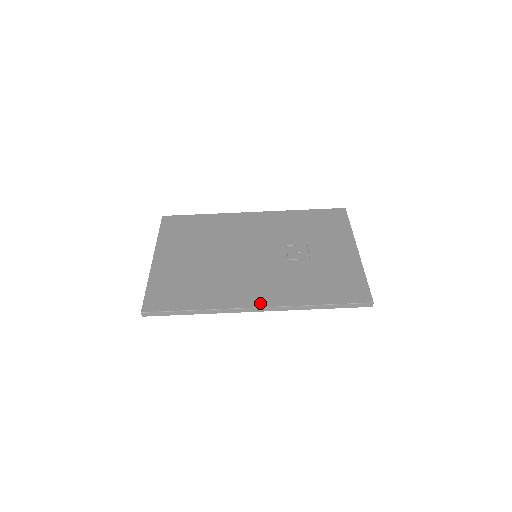
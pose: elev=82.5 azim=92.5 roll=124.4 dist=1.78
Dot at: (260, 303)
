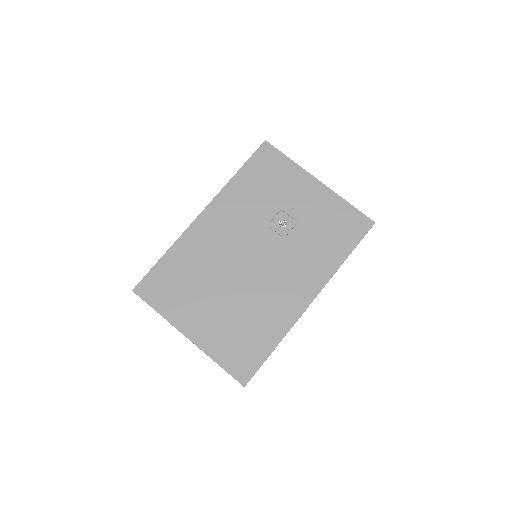
Dot at: (310, 296)
